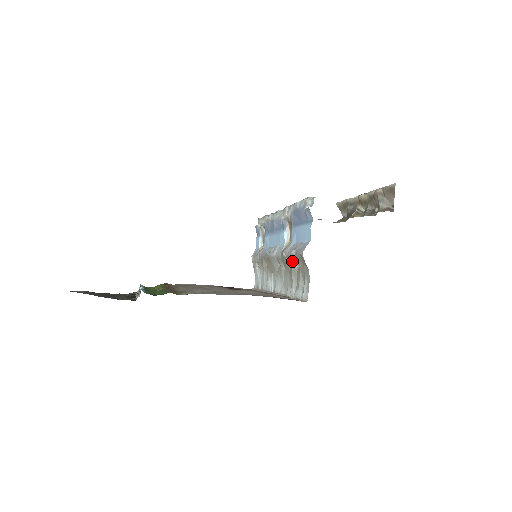
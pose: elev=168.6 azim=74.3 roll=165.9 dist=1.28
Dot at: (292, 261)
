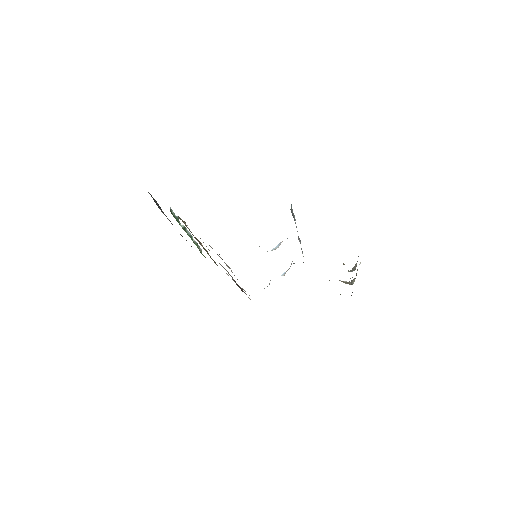
Dot at: occluded
